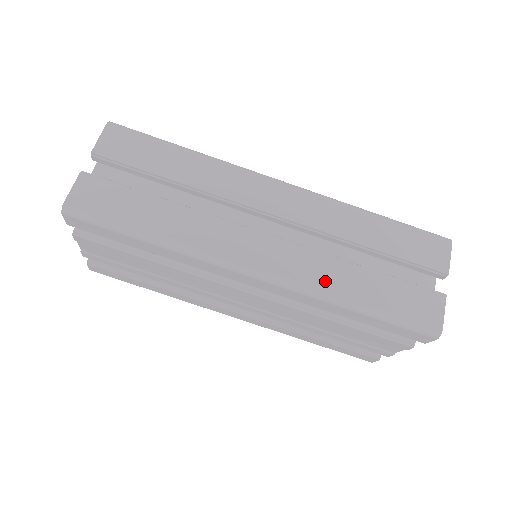
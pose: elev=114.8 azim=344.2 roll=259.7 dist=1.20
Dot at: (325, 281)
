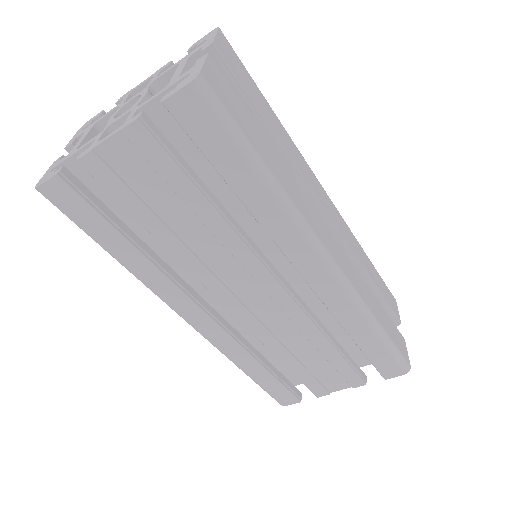
Dot at: (363, 294)
